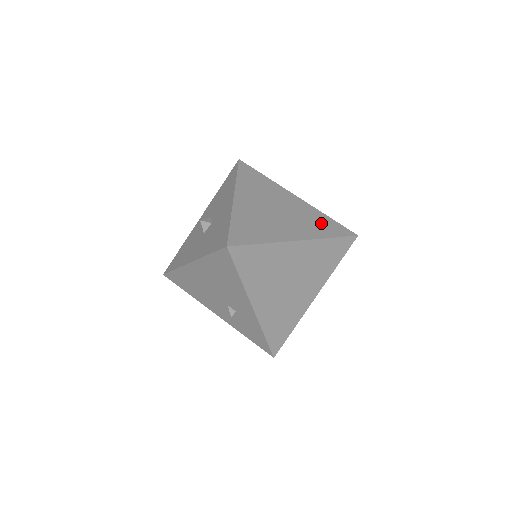
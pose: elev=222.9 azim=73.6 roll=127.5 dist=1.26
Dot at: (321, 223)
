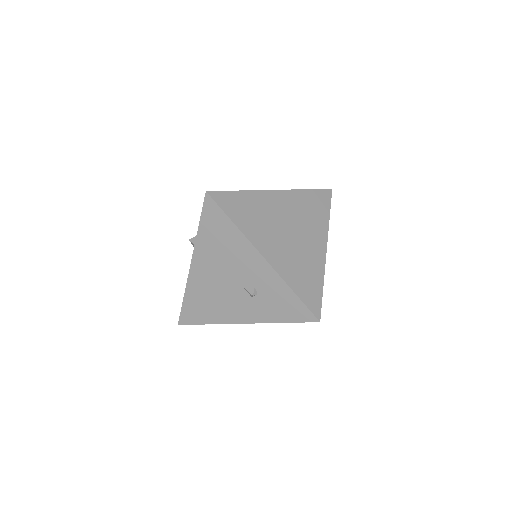
Dot at: occluded
